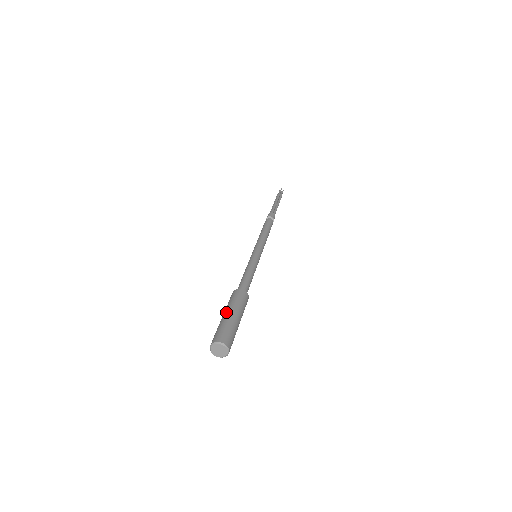
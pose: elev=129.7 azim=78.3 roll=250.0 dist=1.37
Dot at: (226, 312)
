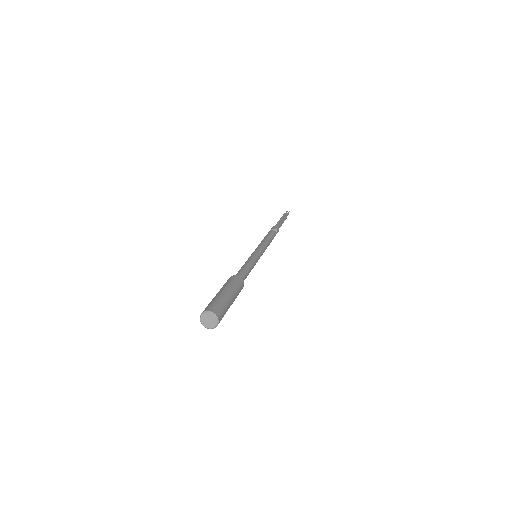
Dot at: (229, 292)
